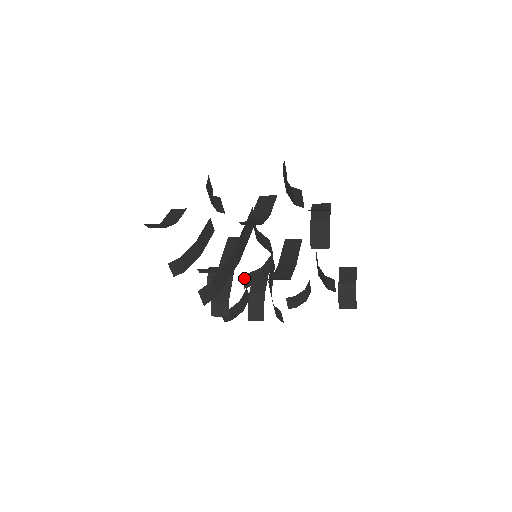
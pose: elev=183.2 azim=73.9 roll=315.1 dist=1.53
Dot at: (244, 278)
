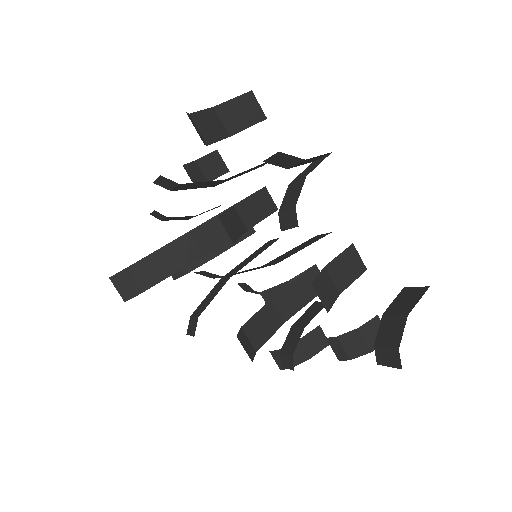
Dot at: (266, 296)
